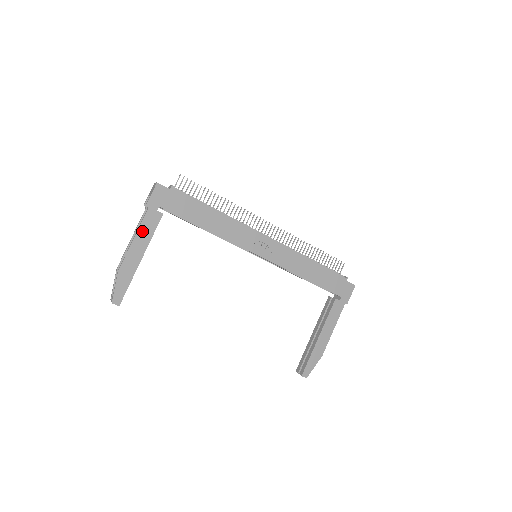
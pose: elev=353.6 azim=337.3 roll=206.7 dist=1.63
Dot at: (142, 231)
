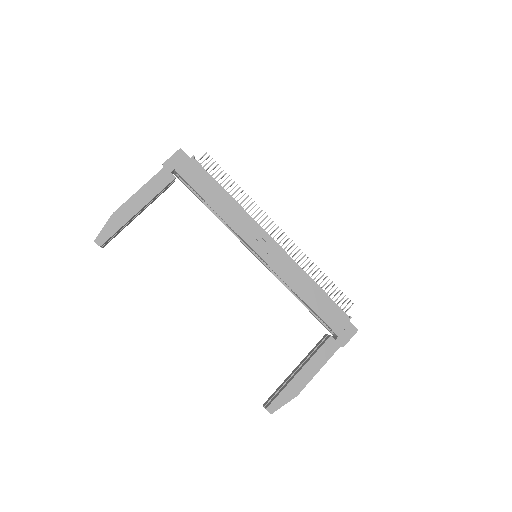
Dot at: (150, 186)
